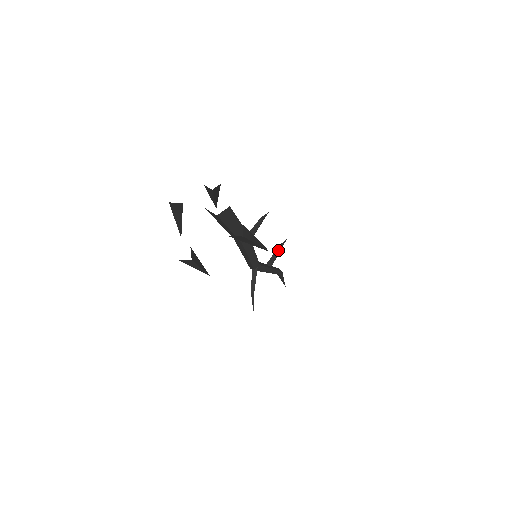
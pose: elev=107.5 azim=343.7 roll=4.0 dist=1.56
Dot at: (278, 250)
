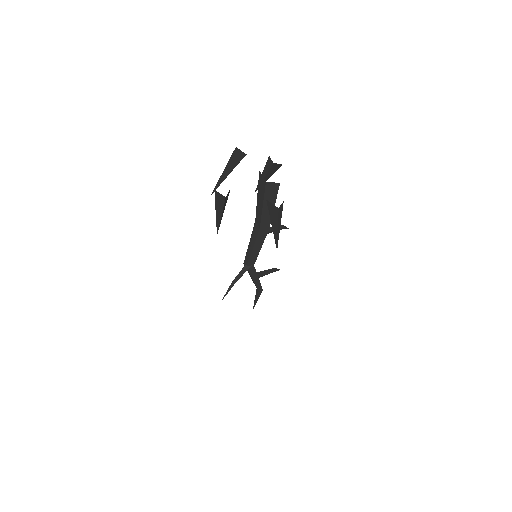
Dot at: (271, 270)
